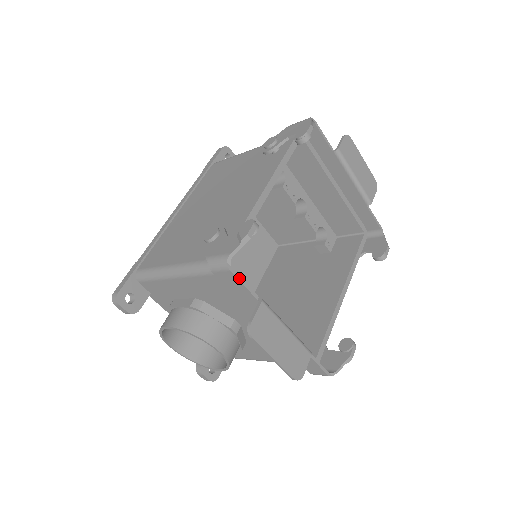
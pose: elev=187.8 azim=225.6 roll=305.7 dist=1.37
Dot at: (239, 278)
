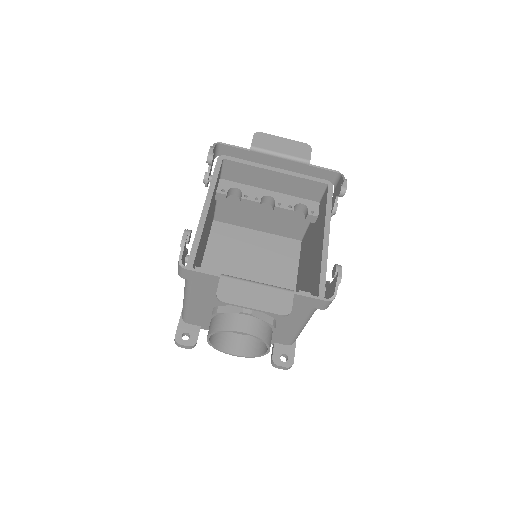
Dot at: (196, 270)
